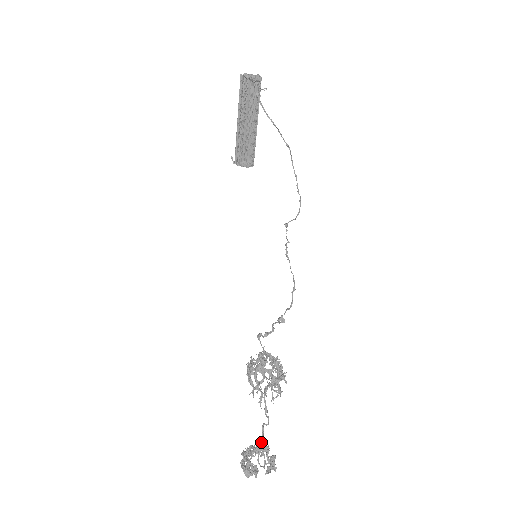
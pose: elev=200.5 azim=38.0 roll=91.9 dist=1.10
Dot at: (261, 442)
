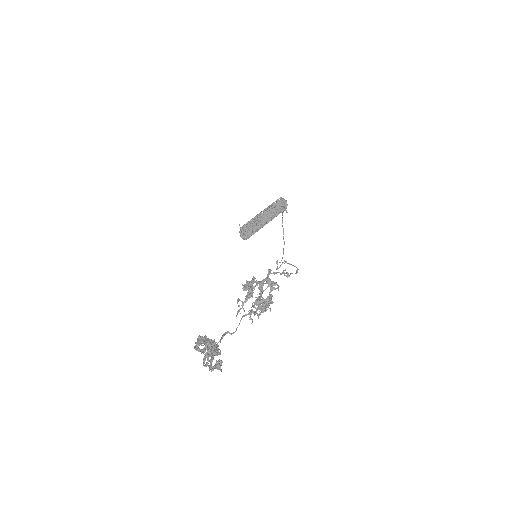
Dot at: (220, 341)
